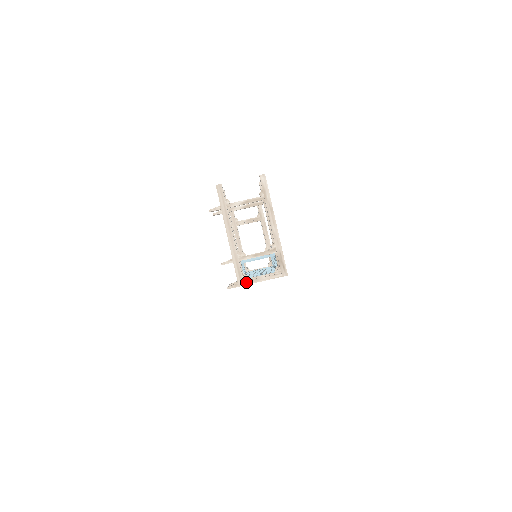
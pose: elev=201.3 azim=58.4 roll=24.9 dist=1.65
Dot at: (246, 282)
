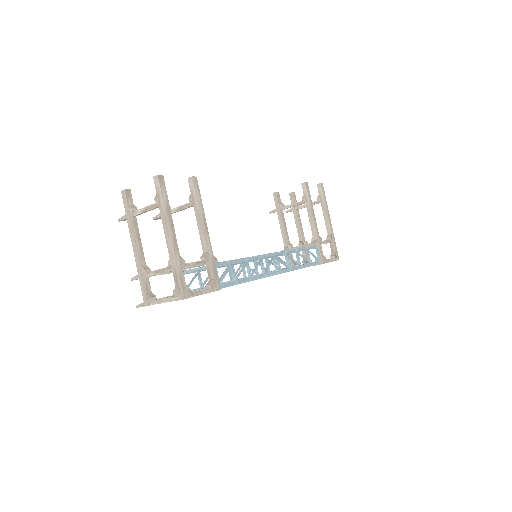
Dot at: (151, 302)
